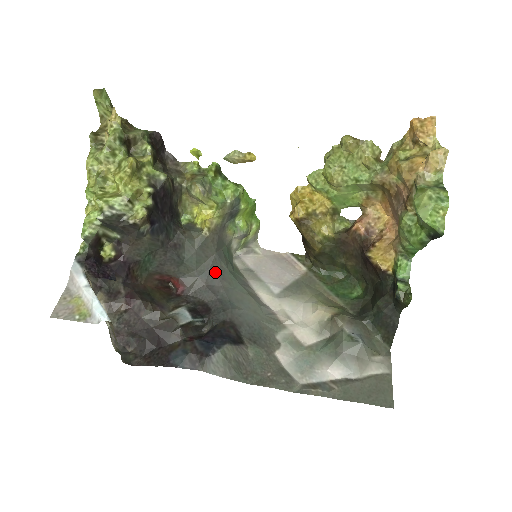
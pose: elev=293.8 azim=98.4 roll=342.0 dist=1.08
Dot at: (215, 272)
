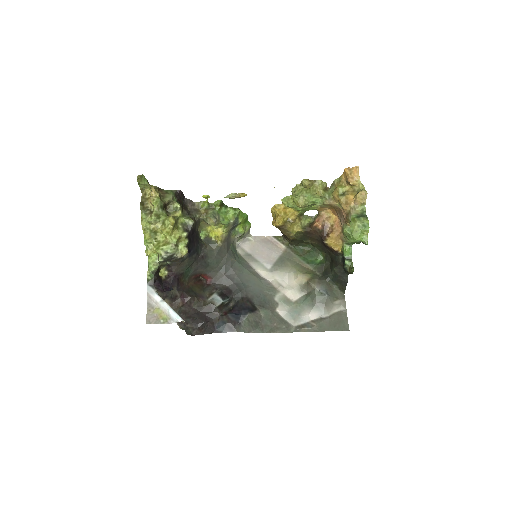
Dot at: (229, 265)
